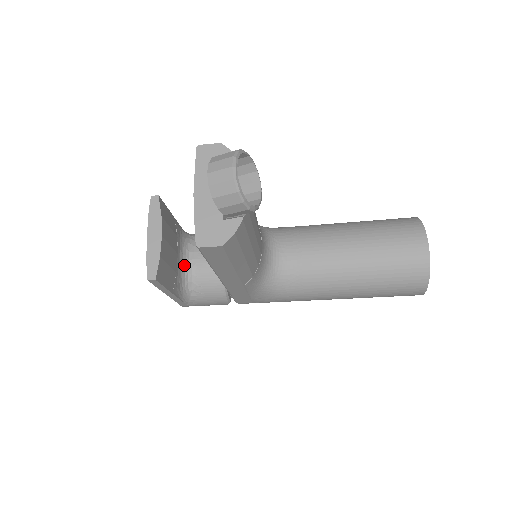
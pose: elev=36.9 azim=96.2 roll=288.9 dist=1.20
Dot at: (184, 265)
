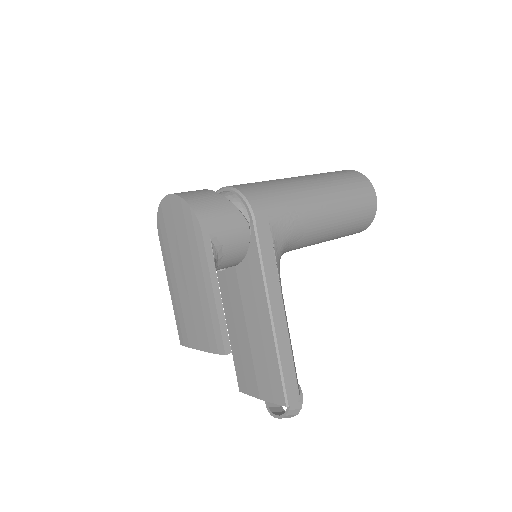
Dot at: occluded
